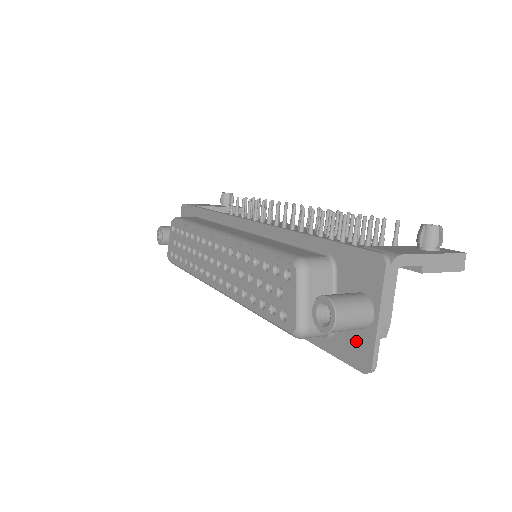
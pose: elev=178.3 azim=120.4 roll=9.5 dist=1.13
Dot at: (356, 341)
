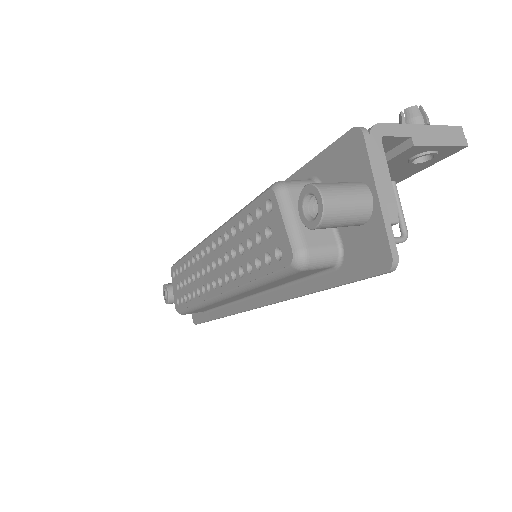
Dot at: (366, 242)
